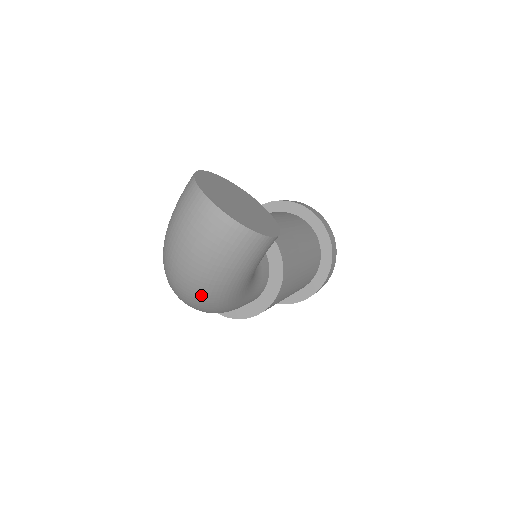
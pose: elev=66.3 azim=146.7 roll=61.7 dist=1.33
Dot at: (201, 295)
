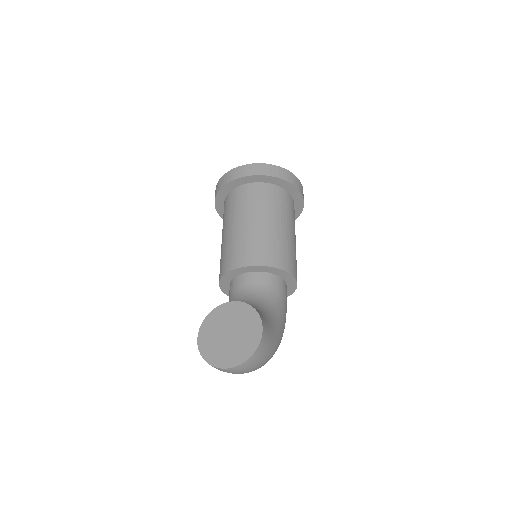
Dot at: occluded
